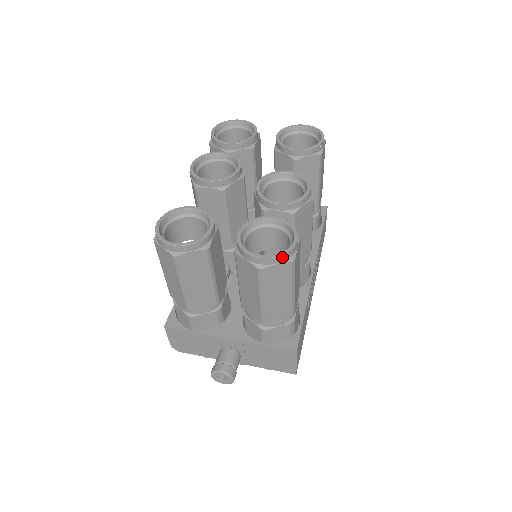
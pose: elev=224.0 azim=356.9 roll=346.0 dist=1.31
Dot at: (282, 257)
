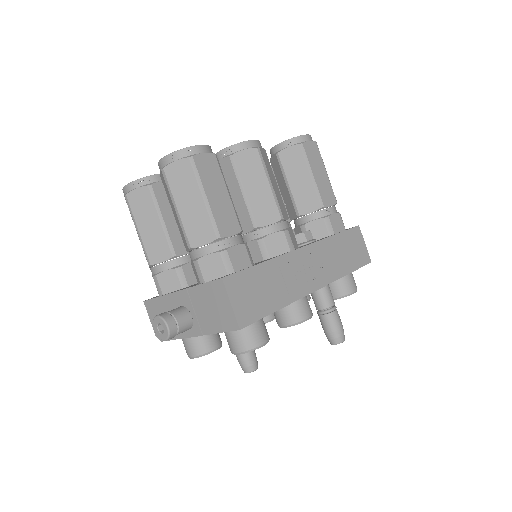
Dot at: (178, 153)
